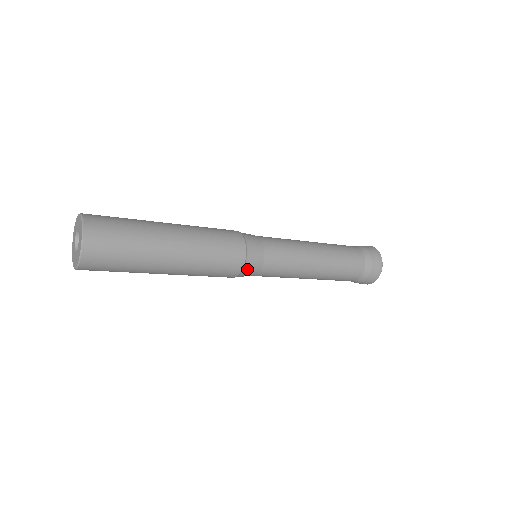
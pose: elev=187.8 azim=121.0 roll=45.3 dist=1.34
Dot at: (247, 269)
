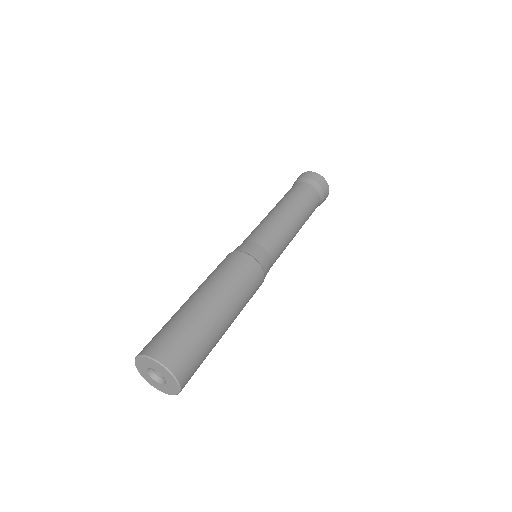
Dot at: (265, 271)
